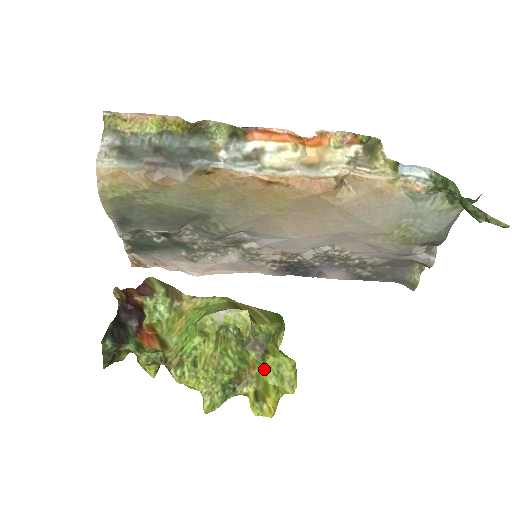
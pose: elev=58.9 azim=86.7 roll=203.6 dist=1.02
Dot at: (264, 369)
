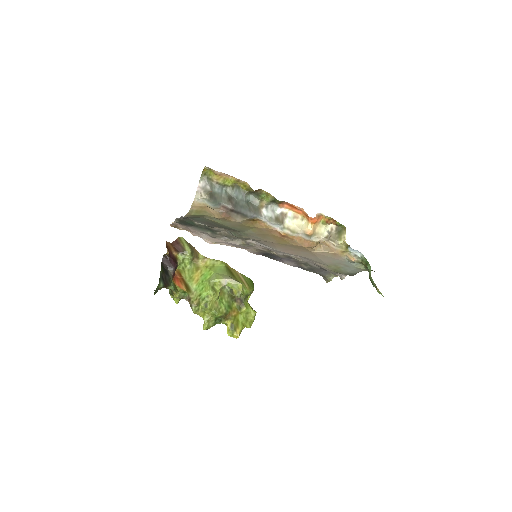
Dot at: (239, 313)
